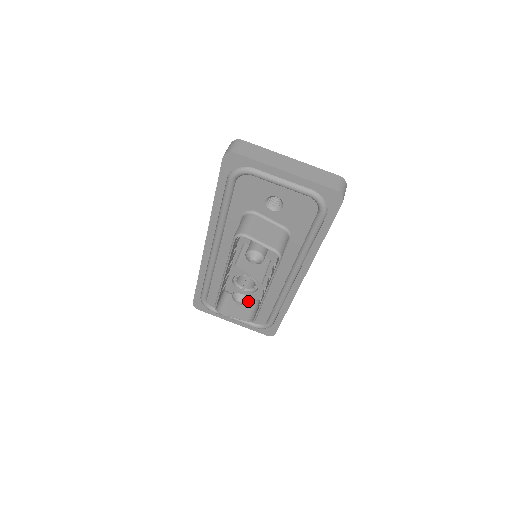
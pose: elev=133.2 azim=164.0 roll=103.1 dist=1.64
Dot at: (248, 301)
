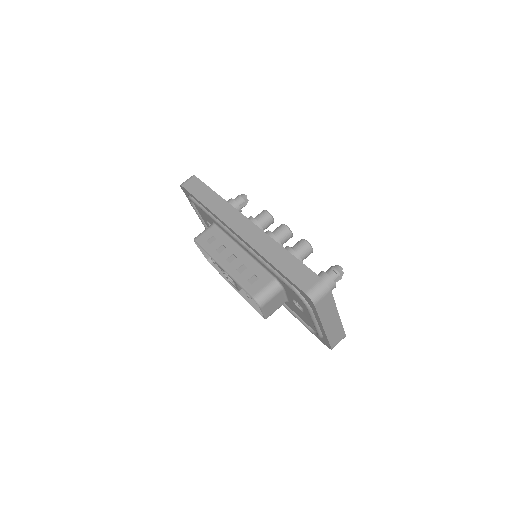
Dot at: occluded
